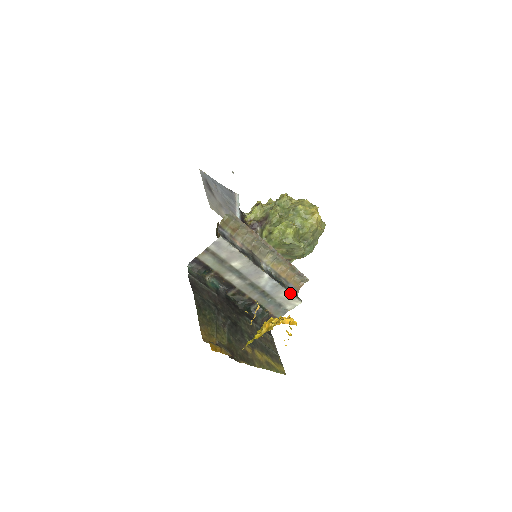
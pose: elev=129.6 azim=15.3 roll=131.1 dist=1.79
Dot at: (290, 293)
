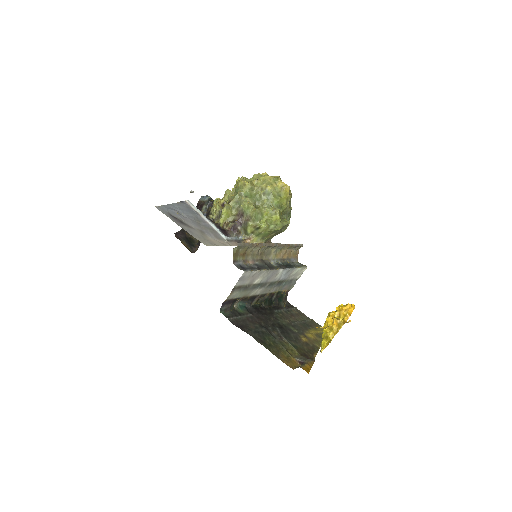
Dot at: (298, 268)
